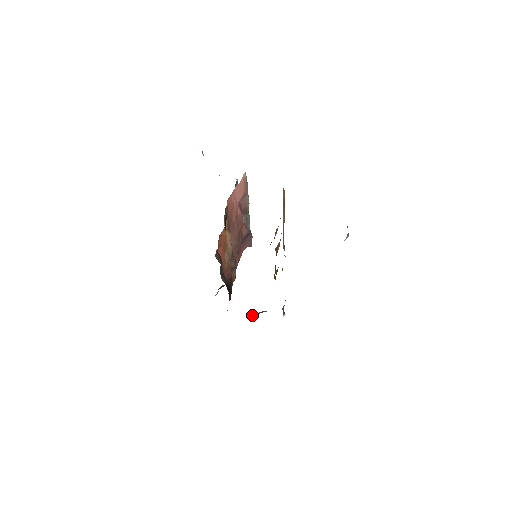
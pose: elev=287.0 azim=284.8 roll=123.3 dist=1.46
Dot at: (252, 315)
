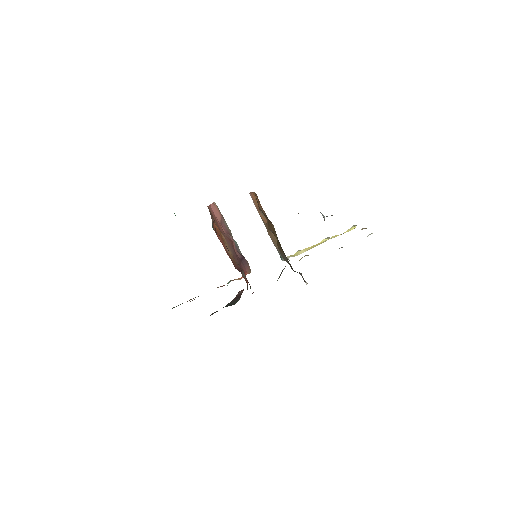
Dot at: occluded
